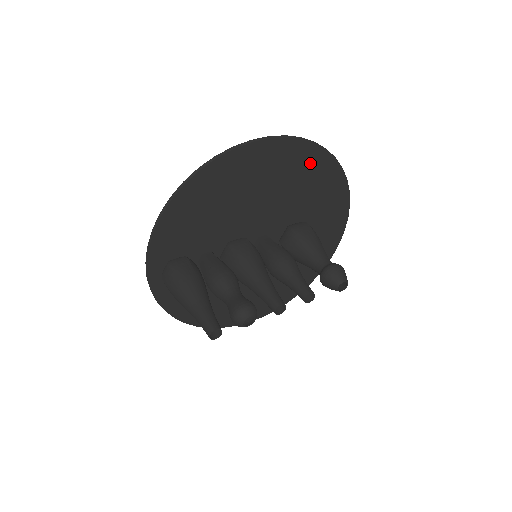
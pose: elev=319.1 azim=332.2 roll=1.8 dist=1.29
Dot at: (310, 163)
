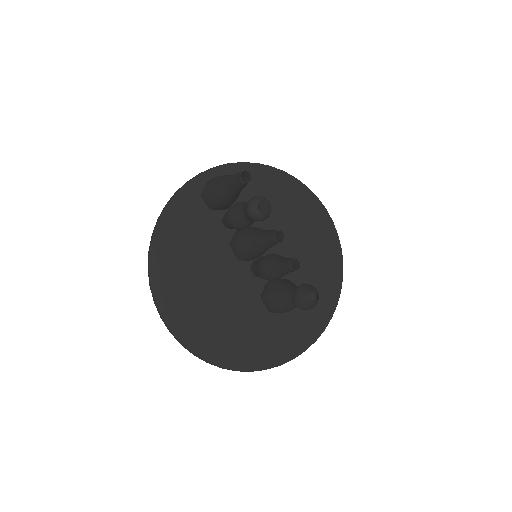
Dot at: (330, 268)
